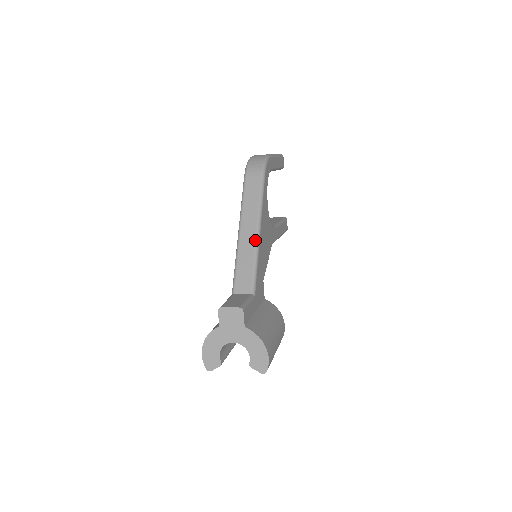
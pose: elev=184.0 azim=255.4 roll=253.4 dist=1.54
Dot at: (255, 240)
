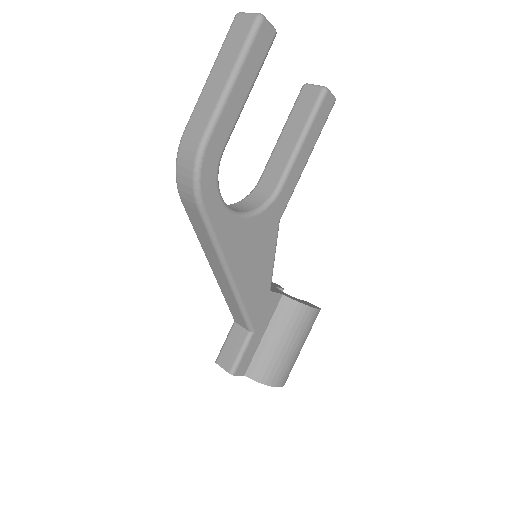
Dot at: (230, 288)
